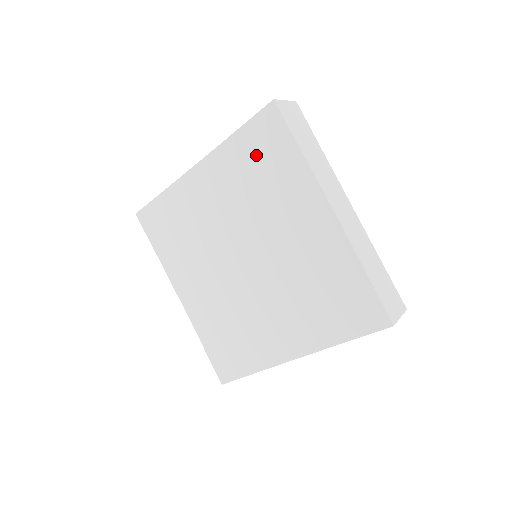
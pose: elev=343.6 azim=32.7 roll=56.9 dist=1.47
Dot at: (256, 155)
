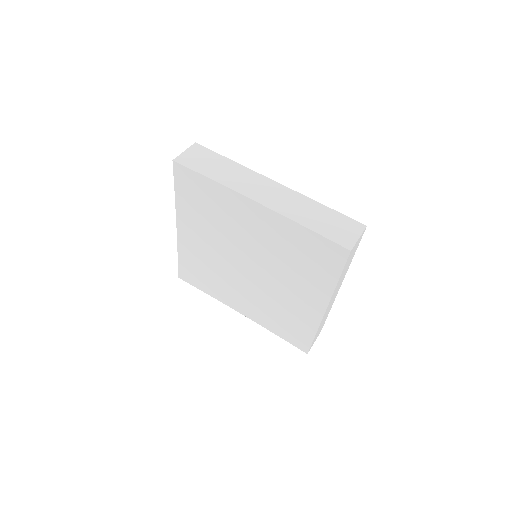
Dot at: (308, 250)
